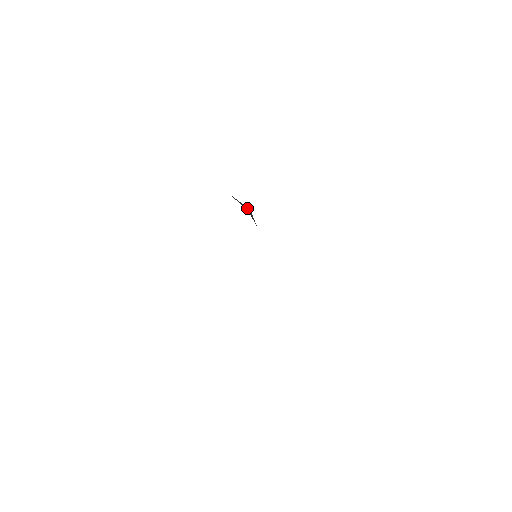
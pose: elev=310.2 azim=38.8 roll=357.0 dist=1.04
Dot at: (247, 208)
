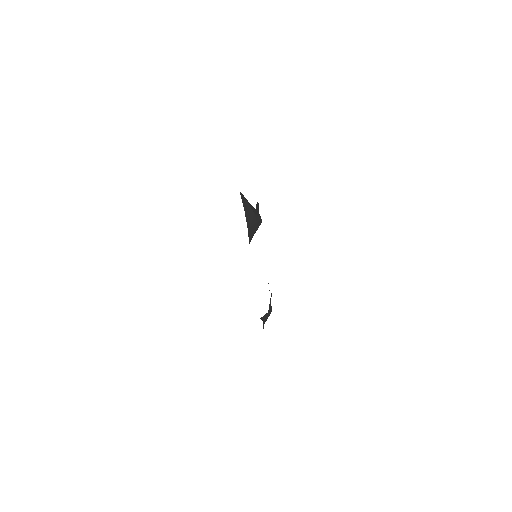
Dot at: (251, 210)
